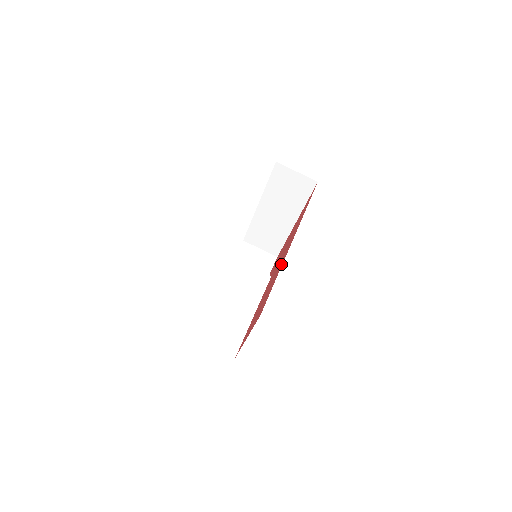
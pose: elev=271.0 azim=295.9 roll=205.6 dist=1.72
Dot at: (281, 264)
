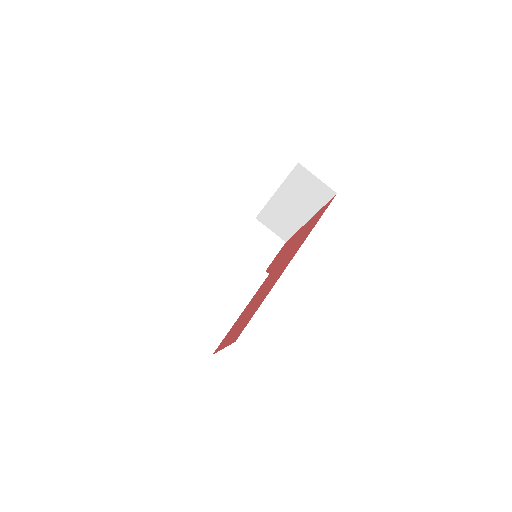
Dot at: (272, 284)
